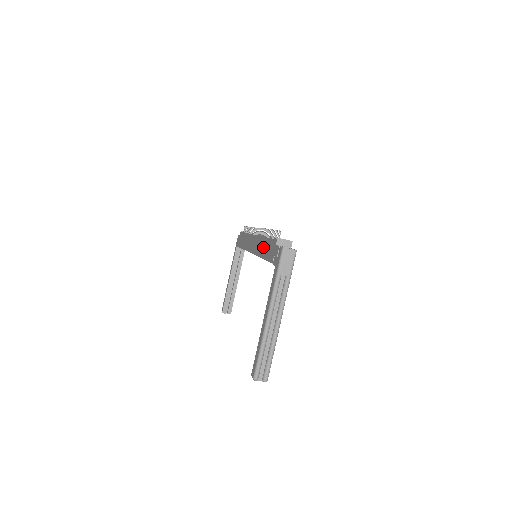
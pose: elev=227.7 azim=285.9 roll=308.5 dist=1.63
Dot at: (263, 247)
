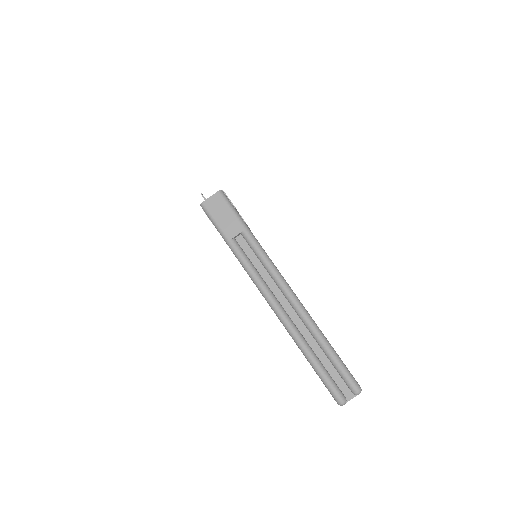
Dot at: occluded
